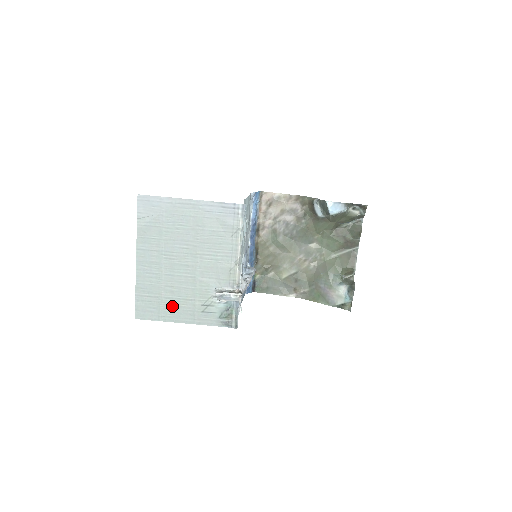
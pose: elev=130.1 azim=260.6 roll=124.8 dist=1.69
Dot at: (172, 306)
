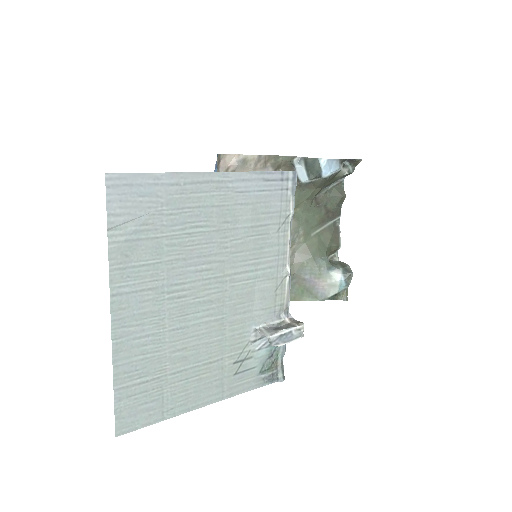
Dot at: (185, 384)
